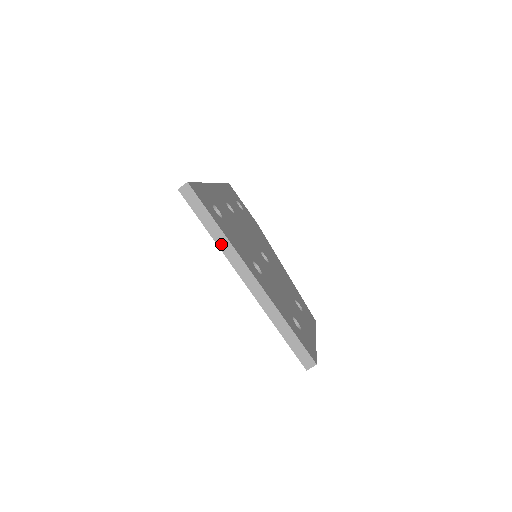
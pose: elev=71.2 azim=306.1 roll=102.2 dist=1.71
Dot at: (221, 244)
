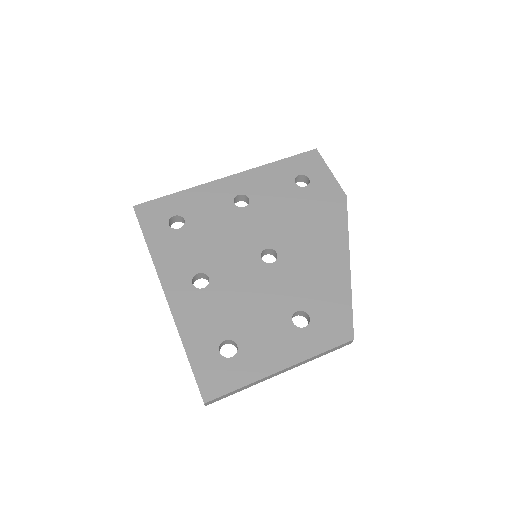
Dot at: occluded
